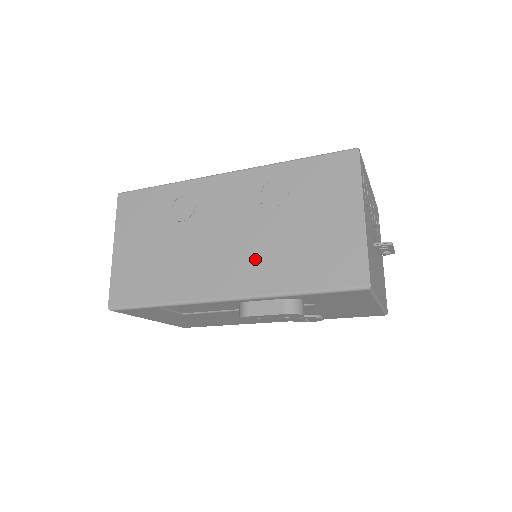
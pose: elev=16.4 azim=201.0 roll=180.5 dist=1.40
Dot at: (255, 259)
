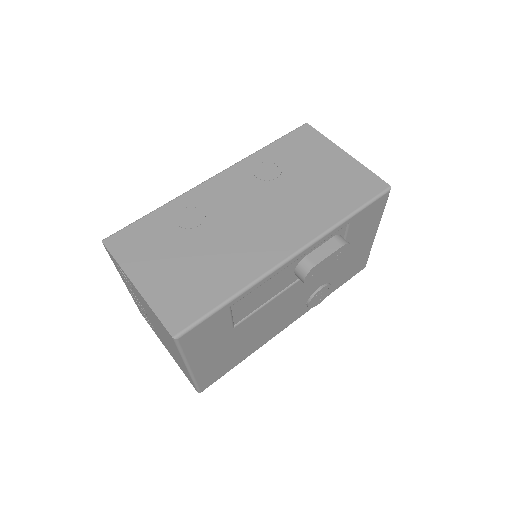
Dot at: (294, 215)
